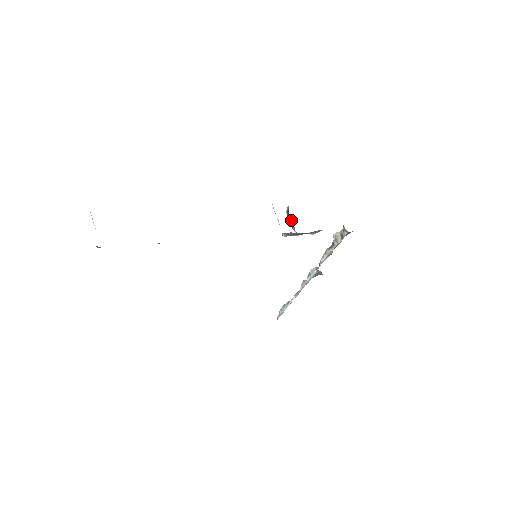
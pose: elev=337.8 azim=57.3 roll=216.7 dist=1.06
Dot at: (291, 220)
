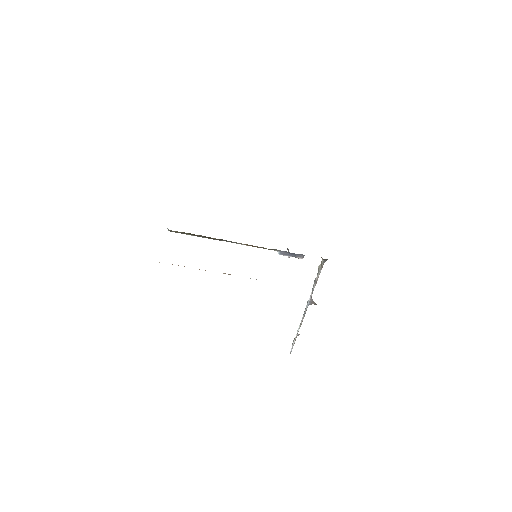
Dot at: (288, 251)
